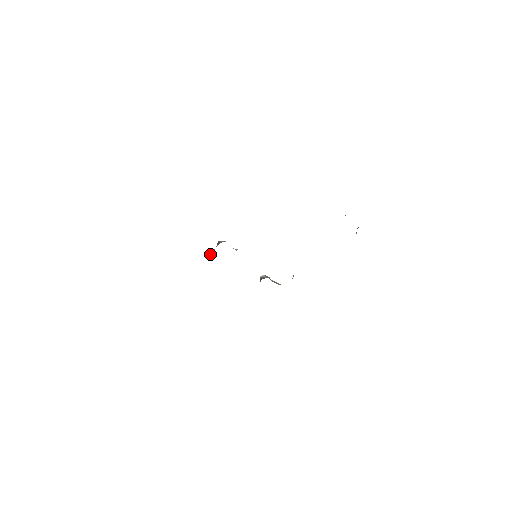
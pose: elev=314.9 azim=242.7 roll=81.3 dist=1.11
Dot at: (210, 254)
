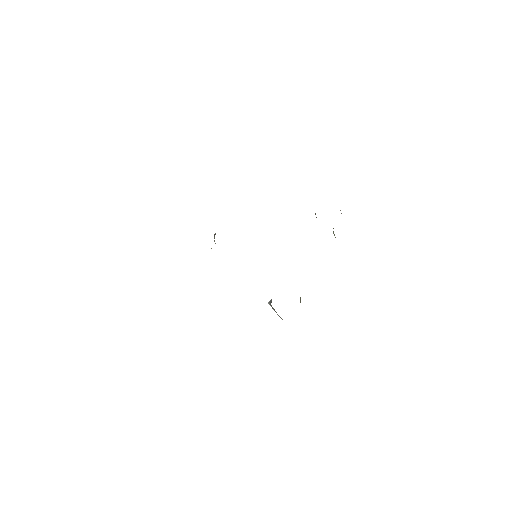
Dot at: occluded
